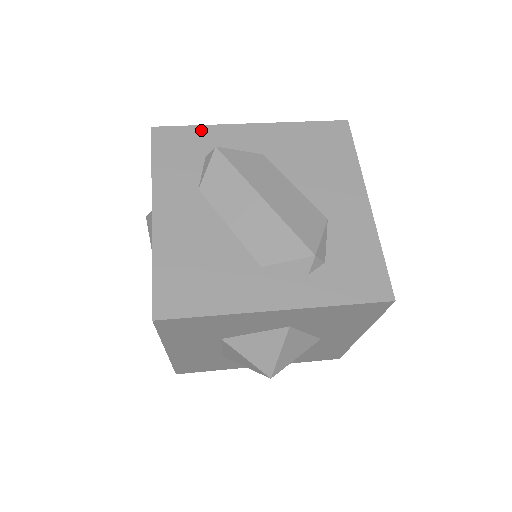
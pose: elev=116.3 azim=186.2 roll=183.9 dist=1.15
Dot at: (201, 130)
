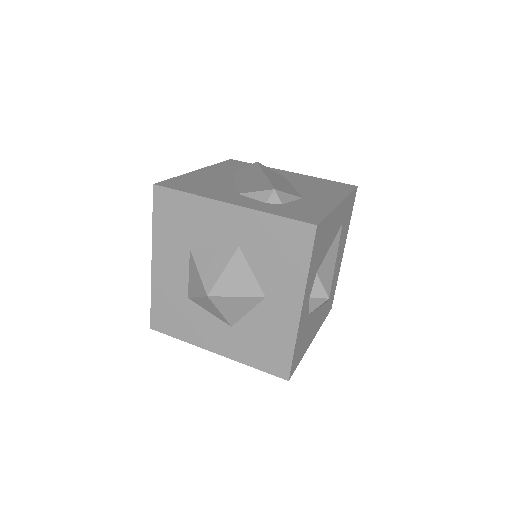
Dot at: occluded
